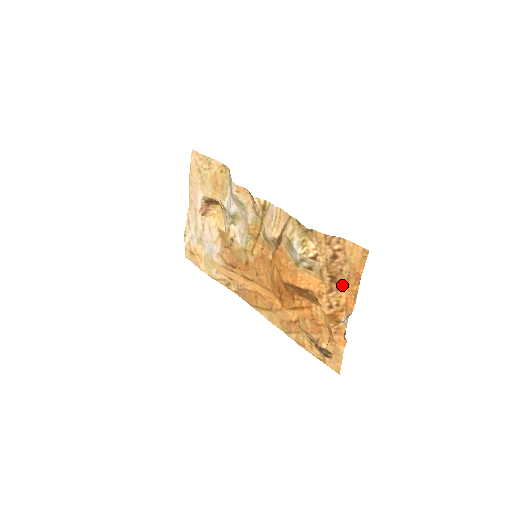
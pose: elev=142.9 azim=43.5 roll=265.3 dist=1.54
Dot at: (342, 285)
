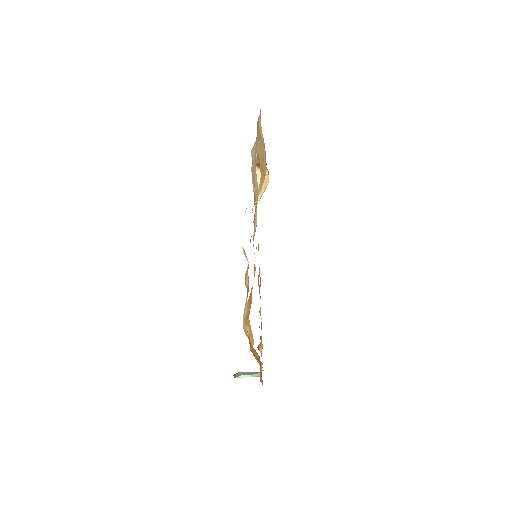
Dot at: occluded
